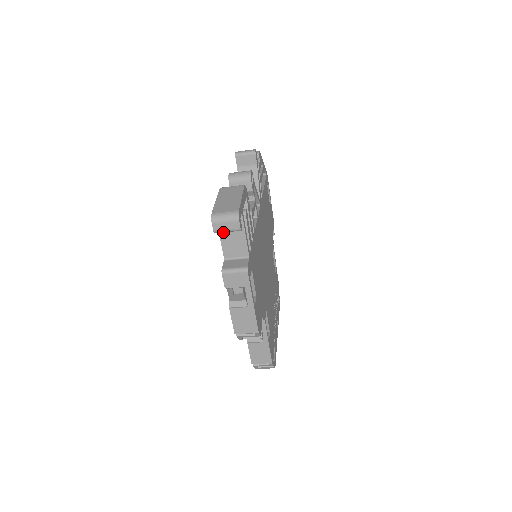
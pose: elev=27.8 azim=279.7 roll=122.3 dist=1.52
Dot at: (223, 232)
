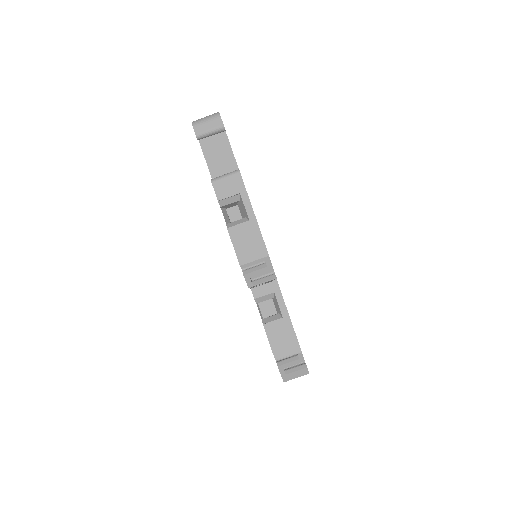
Dot at: (207, 152)
